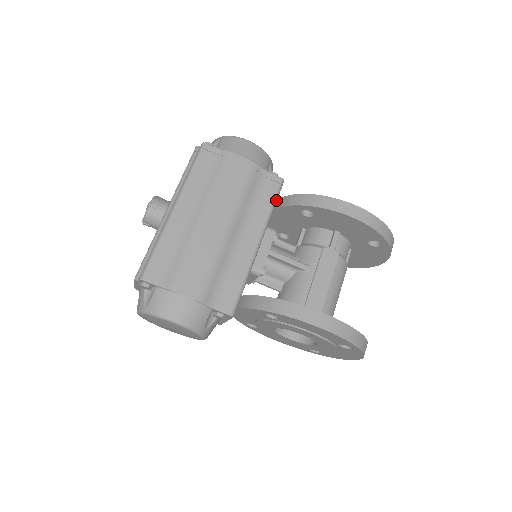
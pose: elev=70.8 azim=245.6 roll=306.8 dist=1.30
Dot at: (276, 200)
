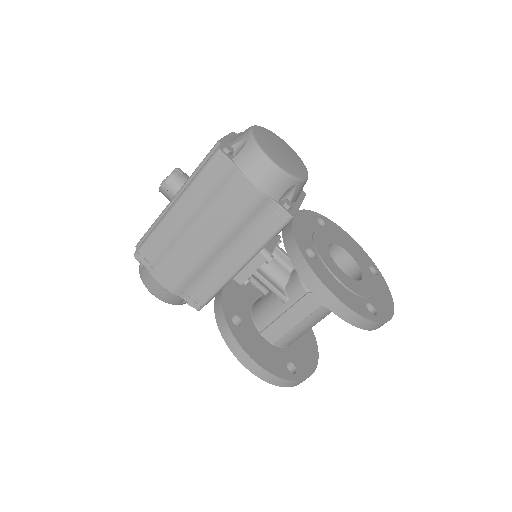
Dot at: (275, 235)
